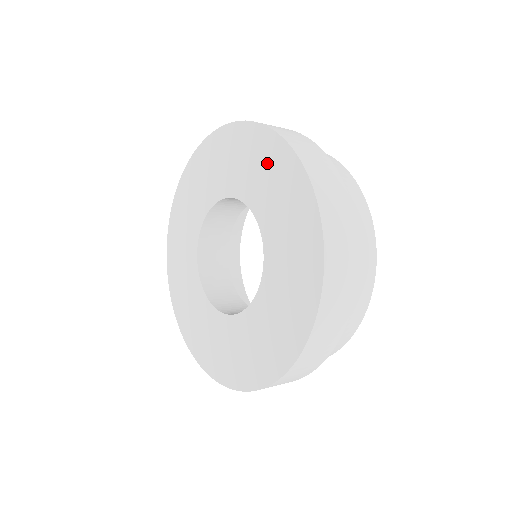
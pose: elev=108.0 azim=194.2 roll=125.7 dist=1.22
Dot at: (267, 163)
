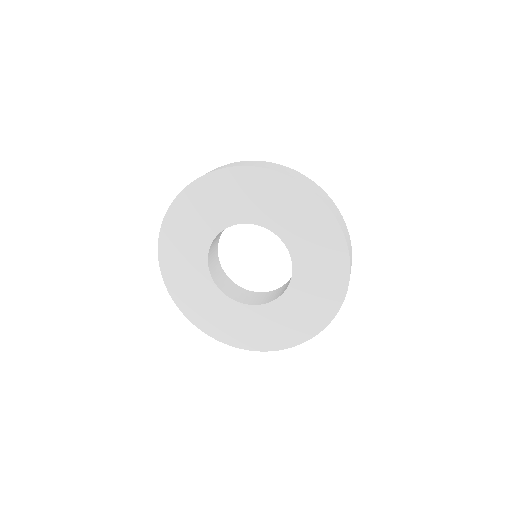
Dot at: (276, 194)
